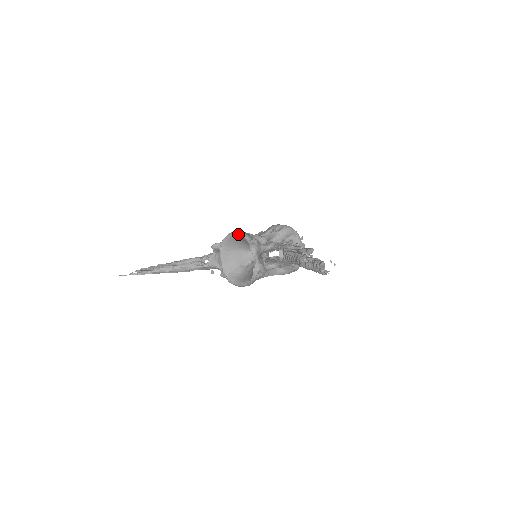
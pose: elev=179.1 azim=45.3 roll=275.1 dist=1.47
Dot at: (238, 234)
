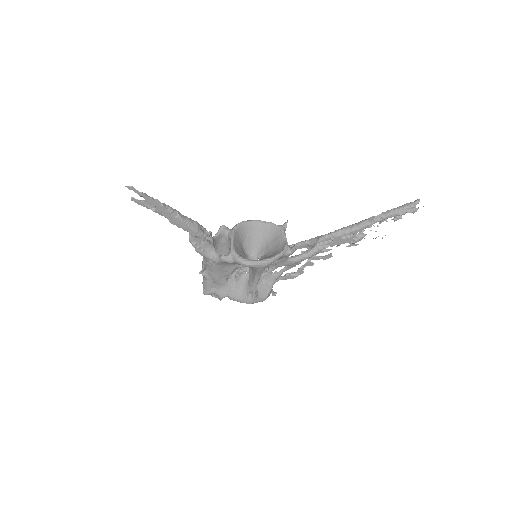
Dot at: (260, 221)
